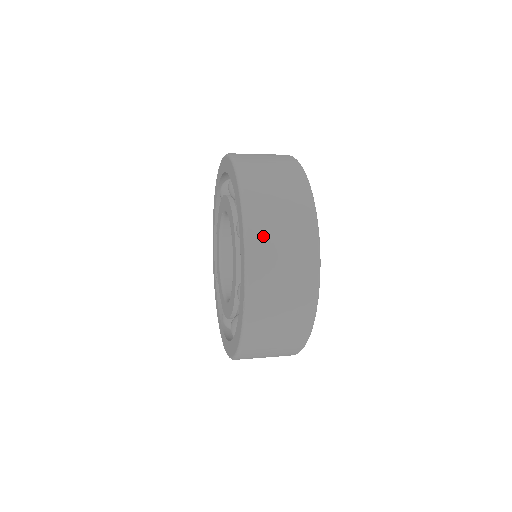
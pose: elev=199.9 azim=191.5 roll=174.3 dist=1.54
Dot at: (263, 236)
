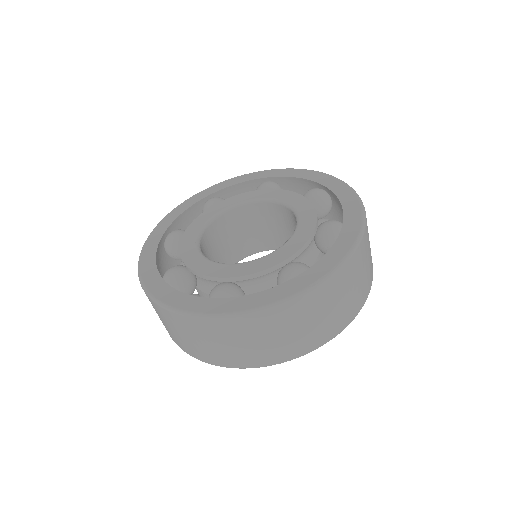
Dot at: (364, 251)
